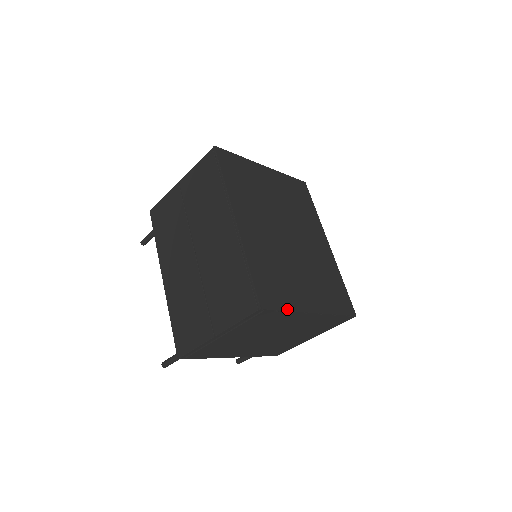
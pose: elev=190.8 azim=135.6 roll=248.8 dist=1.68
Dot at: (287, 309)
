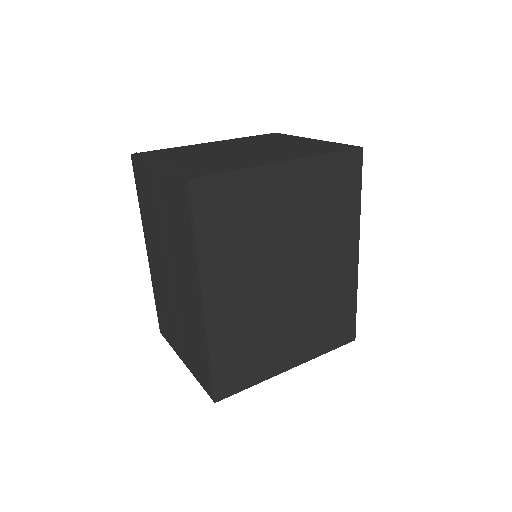
Dot at: (252, 385)
